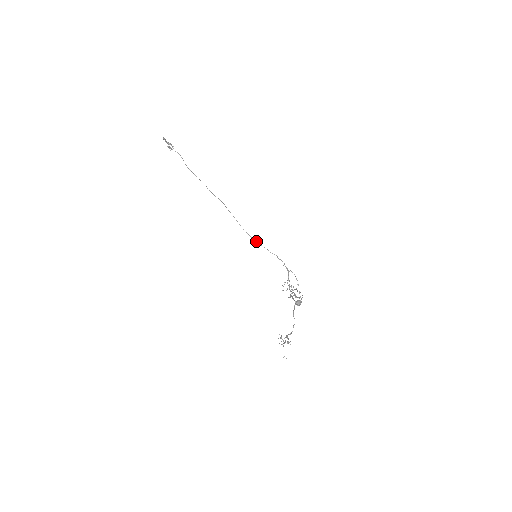
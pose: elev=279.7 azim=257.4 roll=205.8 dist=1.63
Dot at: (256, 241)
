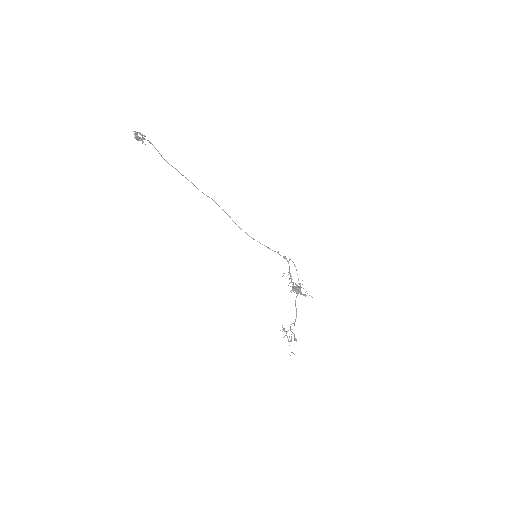
Dot at: occluded
